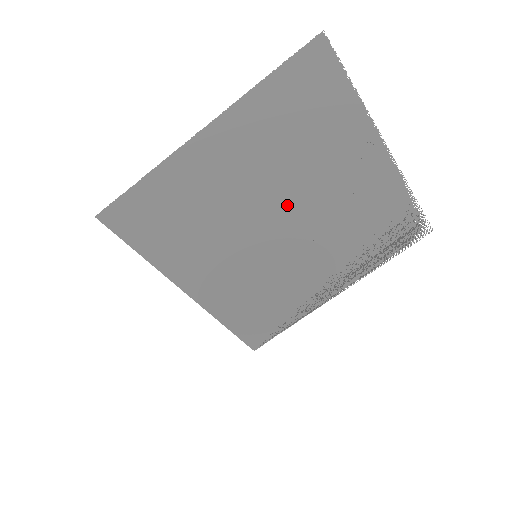
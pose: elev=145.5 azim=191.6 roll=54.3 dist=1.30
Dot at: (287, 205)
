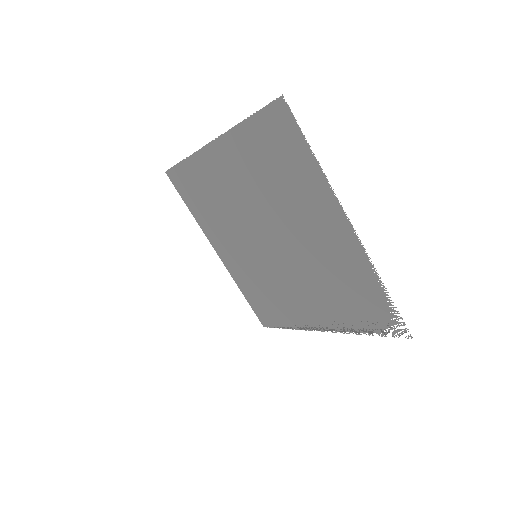
Dot at: (273, 230)
